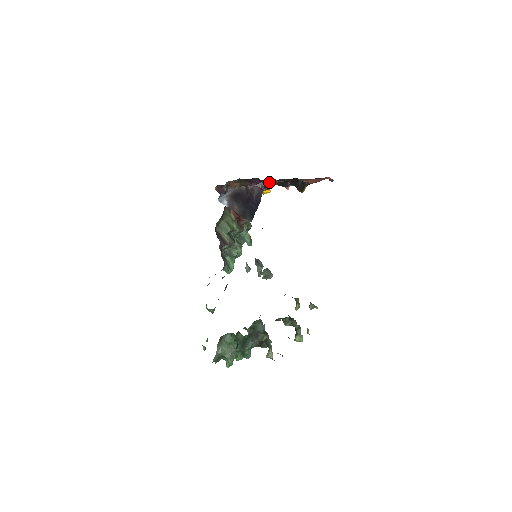
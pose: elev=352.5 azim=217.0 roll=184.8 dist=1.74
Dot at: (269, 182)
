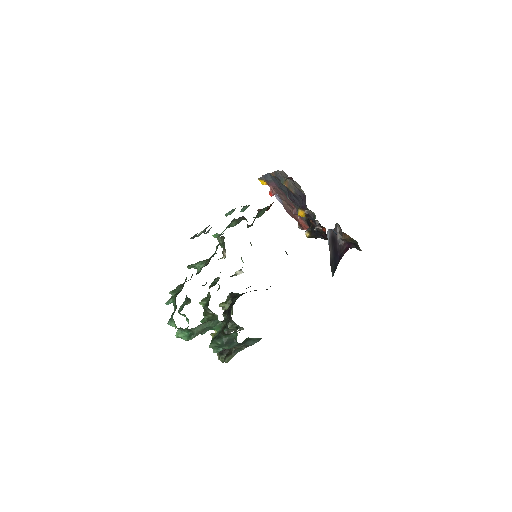
Dot at: (322, 226)
